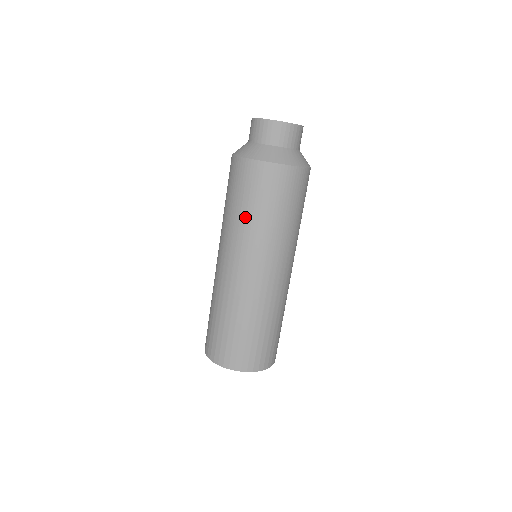
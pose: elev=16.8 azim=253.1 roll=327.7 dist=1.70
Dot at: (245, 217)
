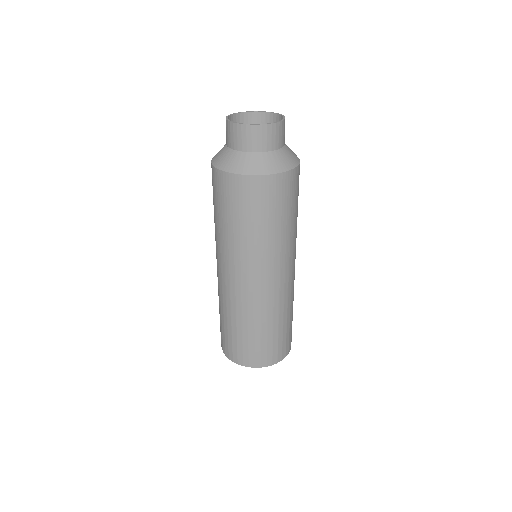
Dot at: (227, 229)
